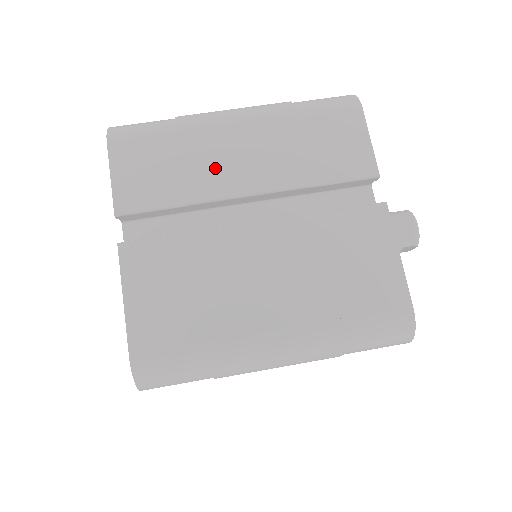
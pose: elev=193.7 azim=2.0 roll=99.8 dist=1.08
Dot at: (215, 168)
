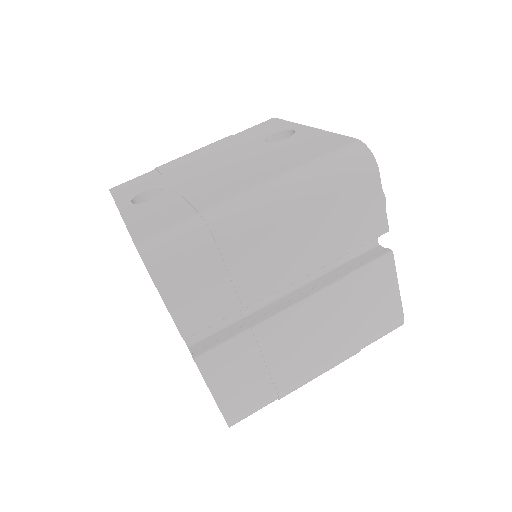
Dot at: (261, 271)
